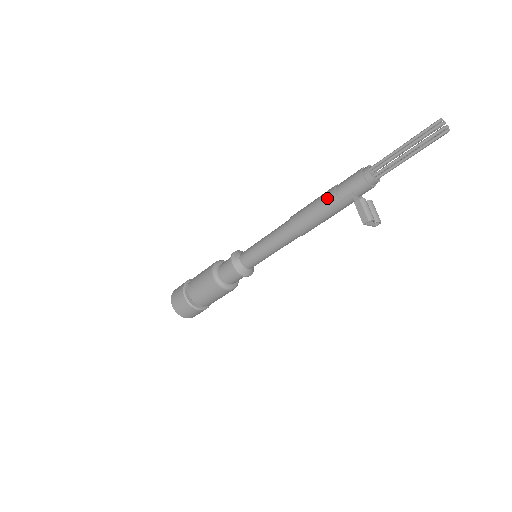
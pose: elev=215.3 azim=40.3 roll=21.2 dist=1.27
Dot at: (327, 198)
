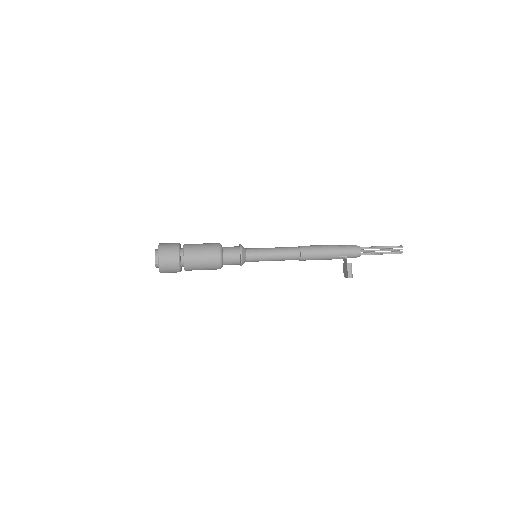
Dot at: (333, 251)
